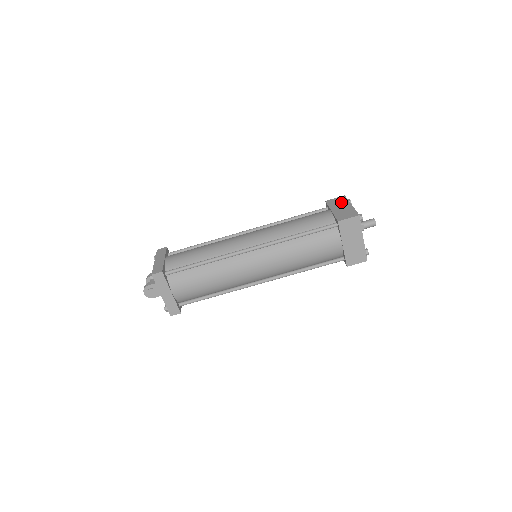
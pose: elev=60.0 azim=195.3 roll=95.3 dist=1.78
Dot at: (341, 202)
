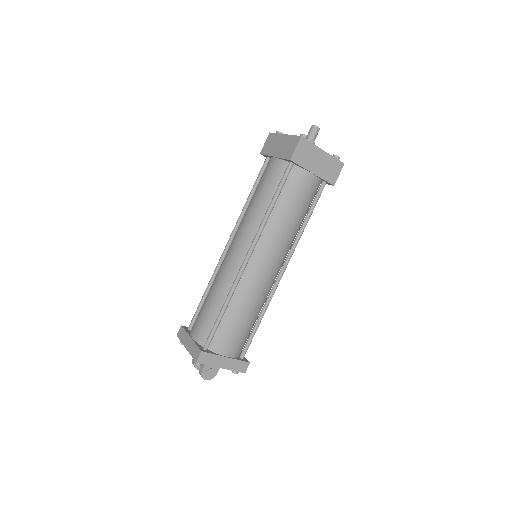
Dot at: (273, 141)
